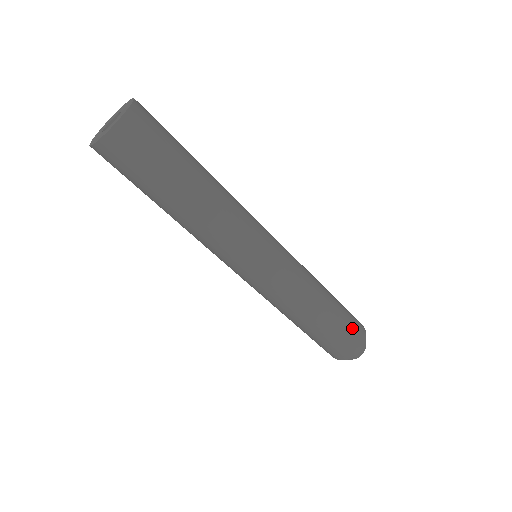
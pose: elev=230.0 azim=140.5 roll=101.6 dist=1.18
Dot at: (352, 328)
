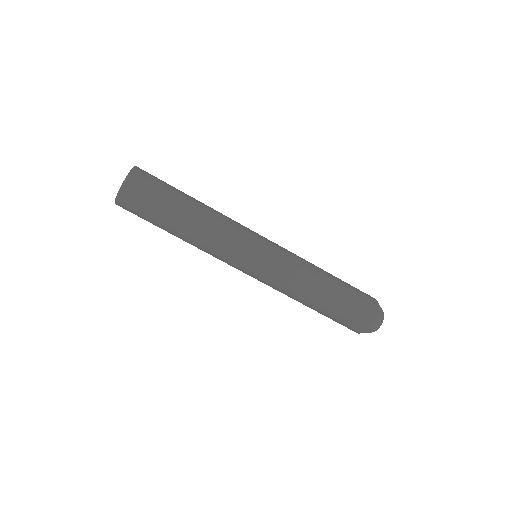
Dot at: (359, 291)
